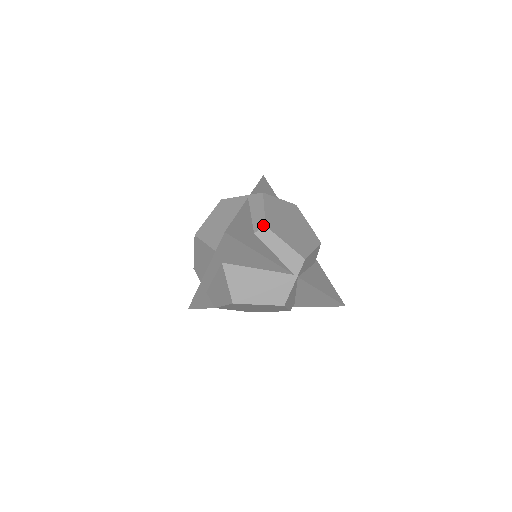
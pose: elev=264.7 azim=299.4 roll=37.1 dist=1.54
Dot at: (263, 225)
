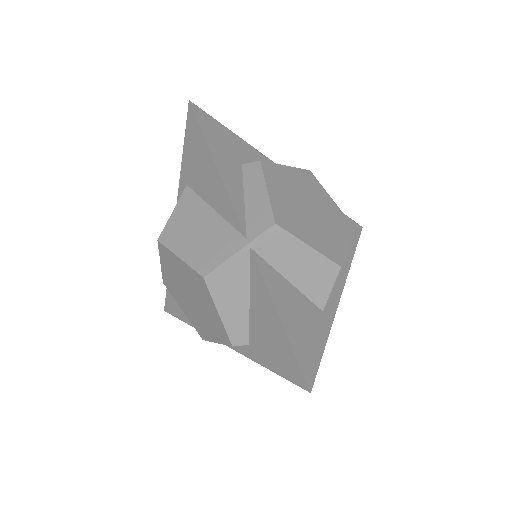
Dot at: (260, 161)
